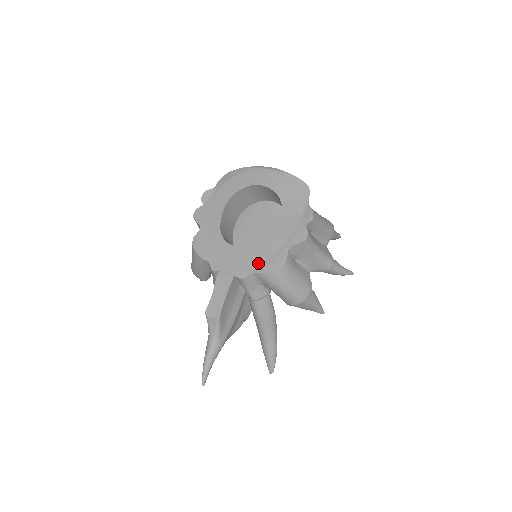
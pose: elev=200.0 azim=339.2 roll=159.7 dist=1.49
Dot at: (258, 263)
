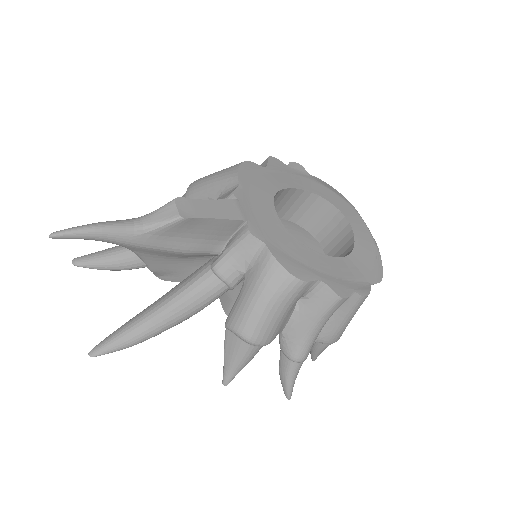
Dot at: (280, 247)
